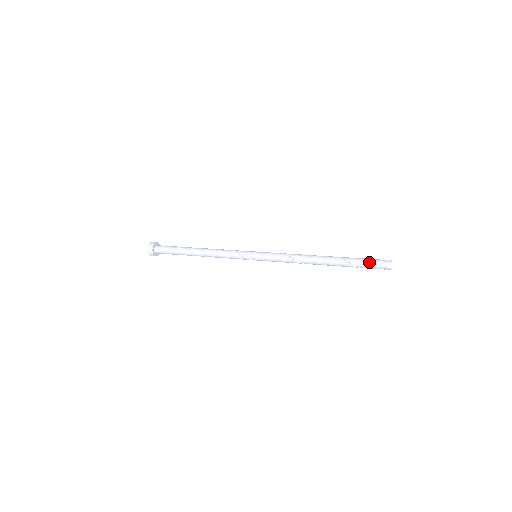
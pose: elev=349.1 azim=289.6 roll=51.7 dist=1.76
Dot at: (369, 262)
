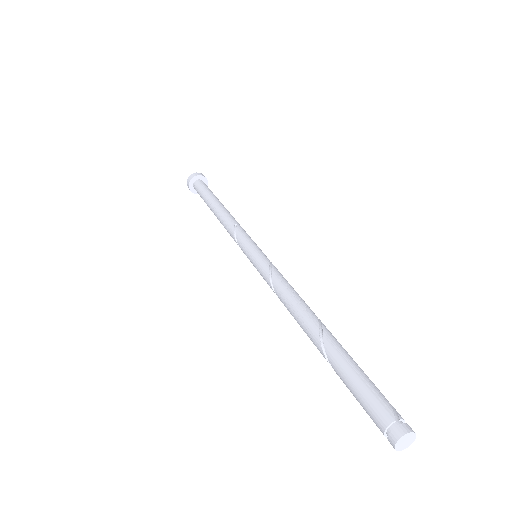
Dot at: occluded
